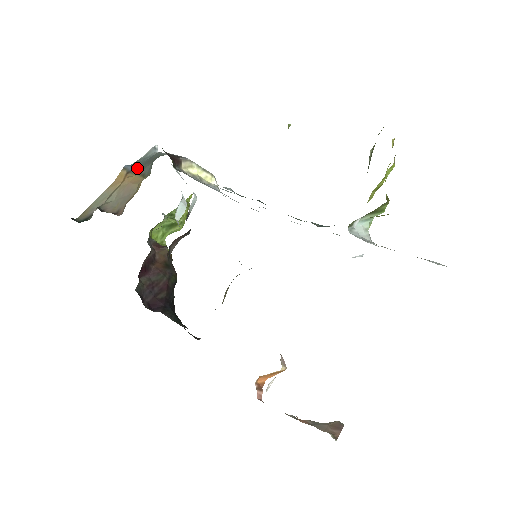
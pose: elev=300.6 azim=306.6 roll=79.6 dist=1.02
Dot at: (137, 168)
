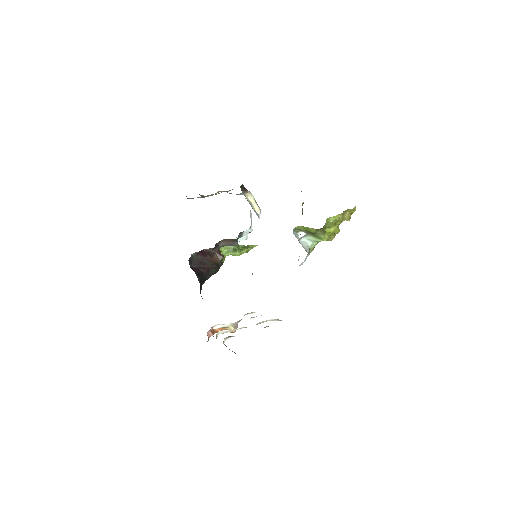
Dot at: occluded
